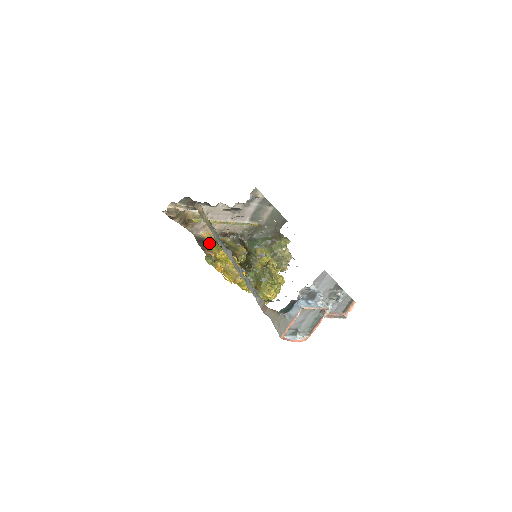
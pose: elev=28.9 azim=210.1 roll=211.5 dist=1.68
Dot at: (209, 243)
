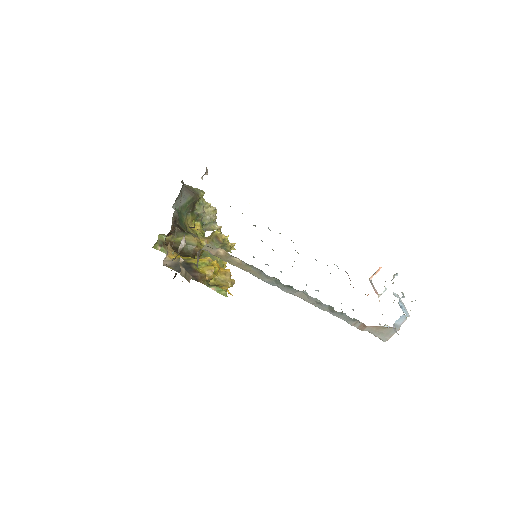
Dot at: (191, 266)
